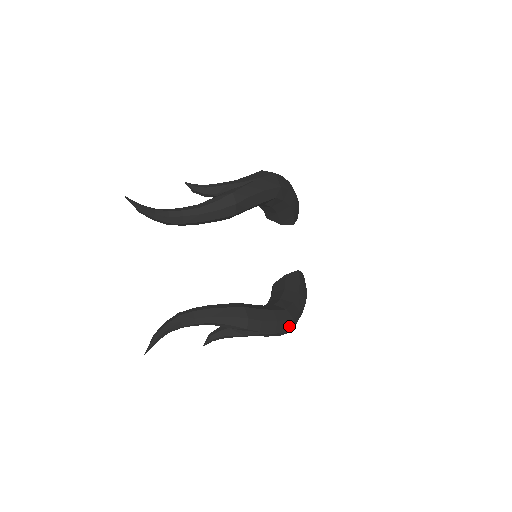
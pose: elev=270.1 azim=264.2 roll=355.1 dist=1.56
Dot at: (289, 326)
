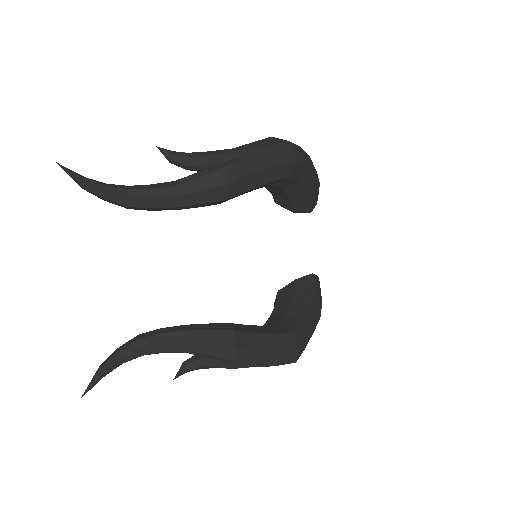
Dot at: (295, 355)
